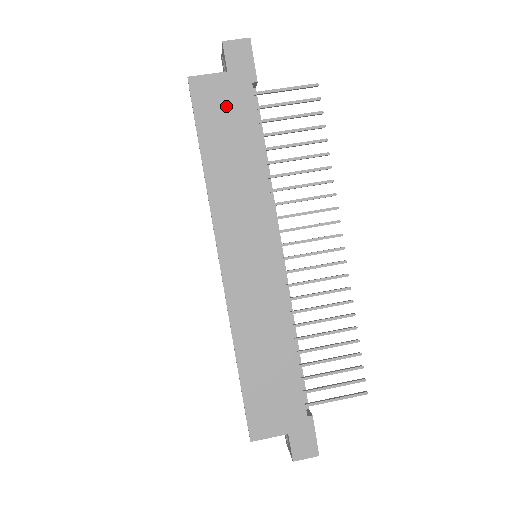
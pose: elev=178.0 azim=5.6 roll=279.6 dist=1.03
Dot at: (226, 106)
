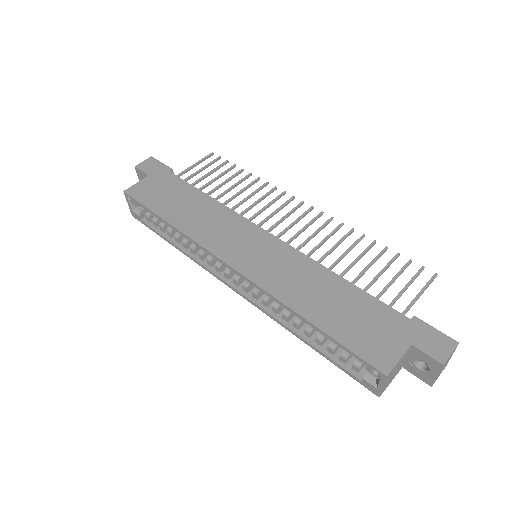
Dot at: (161, 189)
